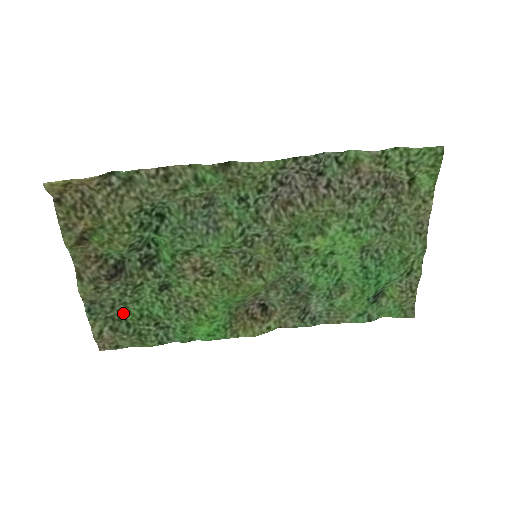
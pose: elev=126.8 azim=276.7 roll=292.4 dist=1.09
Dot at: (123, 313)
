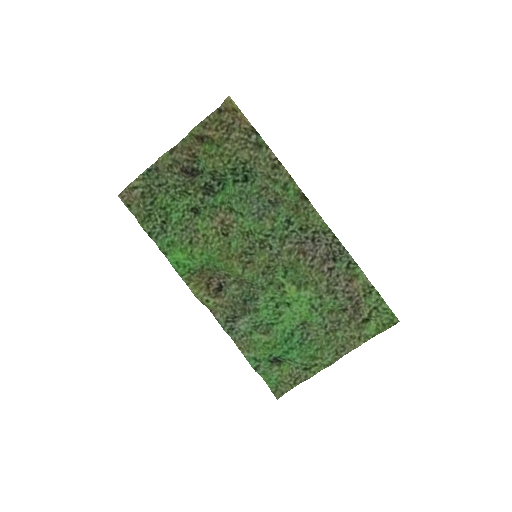
Dot at: (159, 195)
